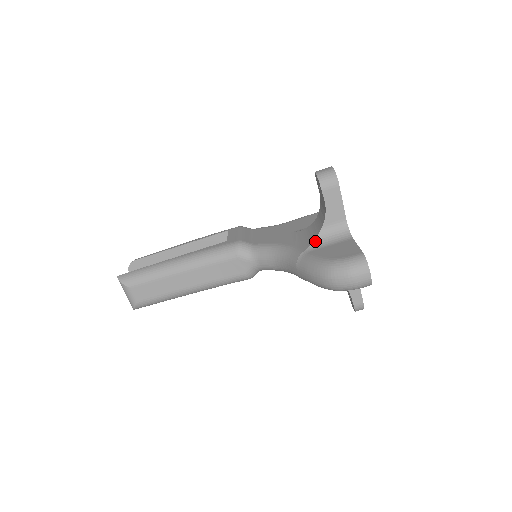
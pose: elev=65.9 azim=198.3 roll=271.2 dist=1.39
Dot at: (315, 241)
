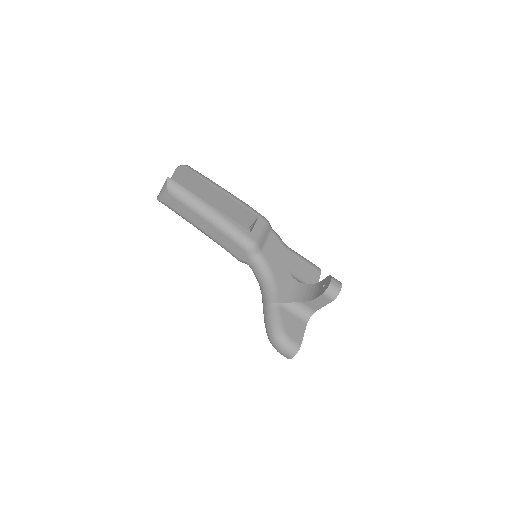
Dot at: (290, 304)
